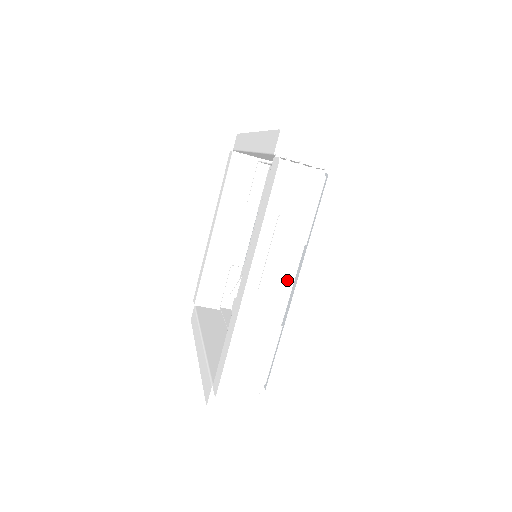
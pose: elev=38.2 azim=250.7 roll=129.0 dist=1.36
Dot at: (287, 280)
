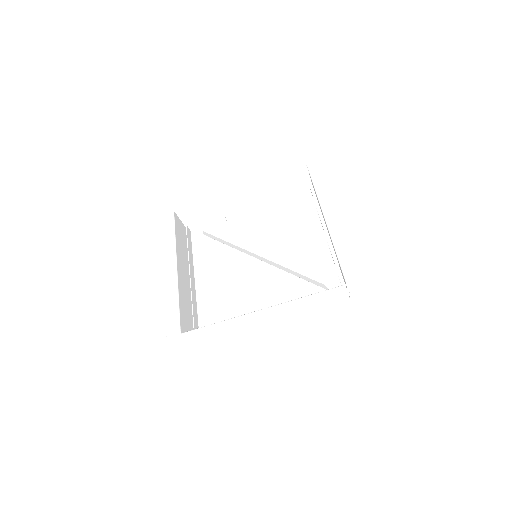
Dot at: (274, 323)
